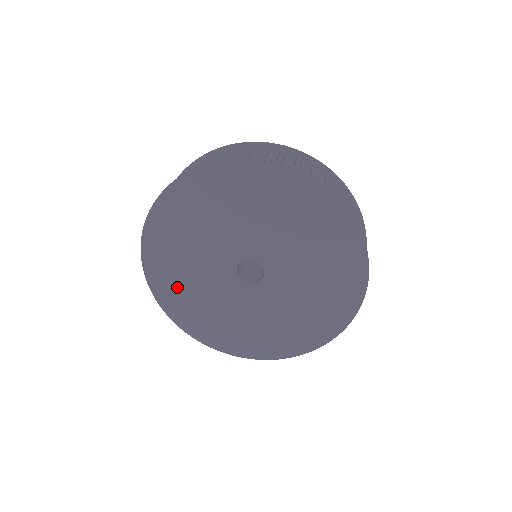
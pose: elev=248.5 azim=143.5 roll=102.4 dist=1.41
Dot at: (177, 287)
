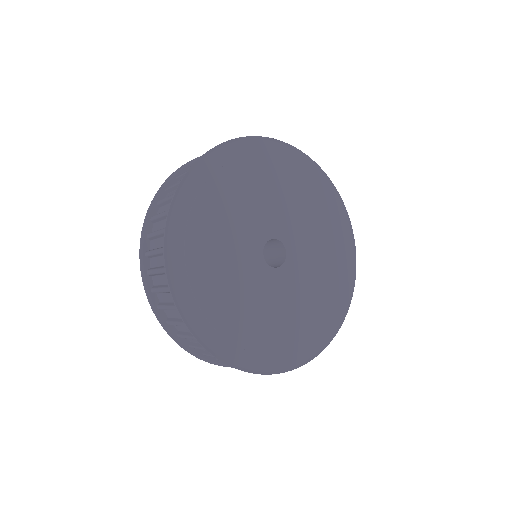
Dot at: (201, 273)
